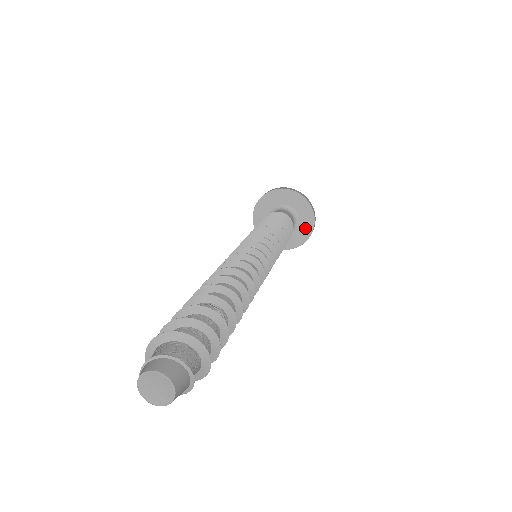
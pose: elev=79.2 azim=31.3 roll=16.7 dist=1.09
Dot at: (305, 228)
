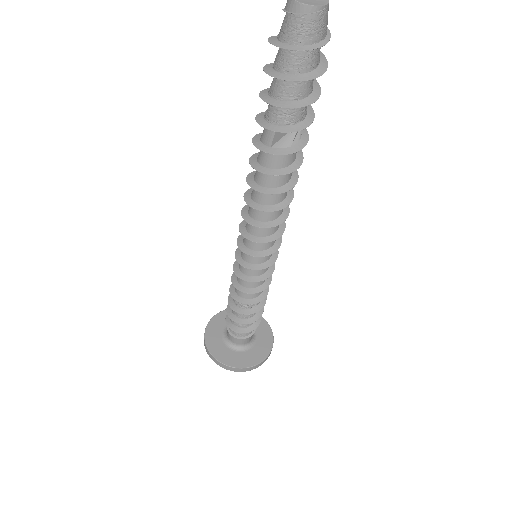
Dot at: (261, 327)
